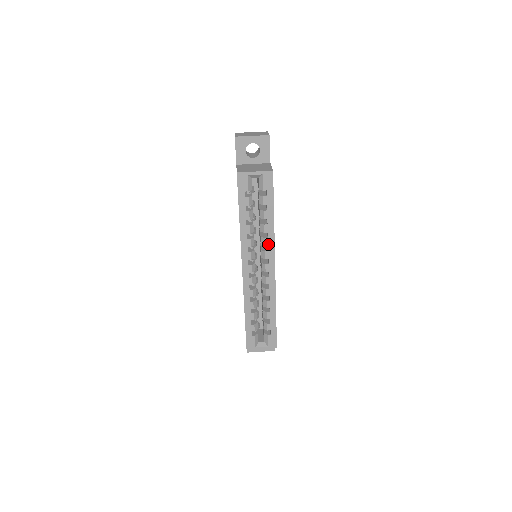
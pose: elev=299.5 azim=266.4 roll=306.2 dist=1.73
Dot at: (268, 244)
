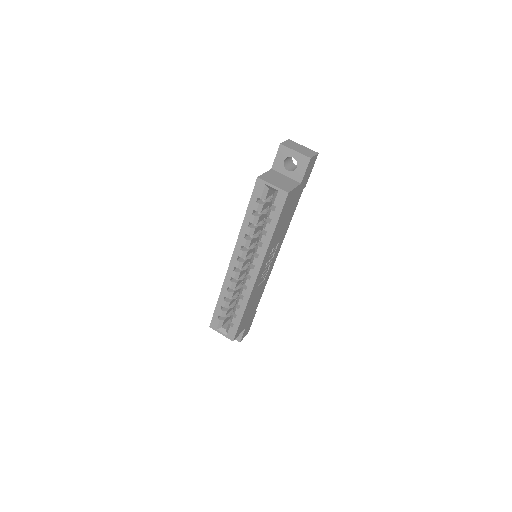
Dot at: (260, 253)
